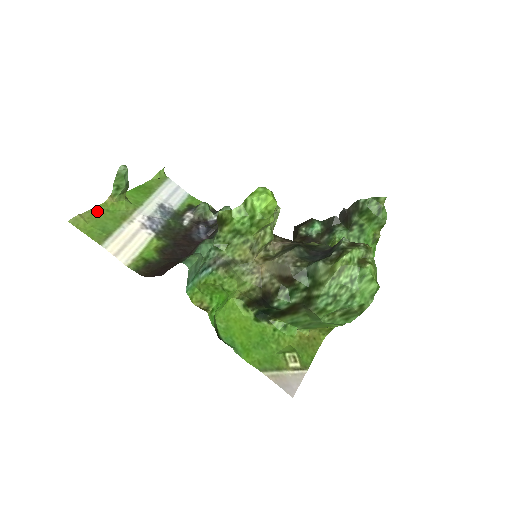
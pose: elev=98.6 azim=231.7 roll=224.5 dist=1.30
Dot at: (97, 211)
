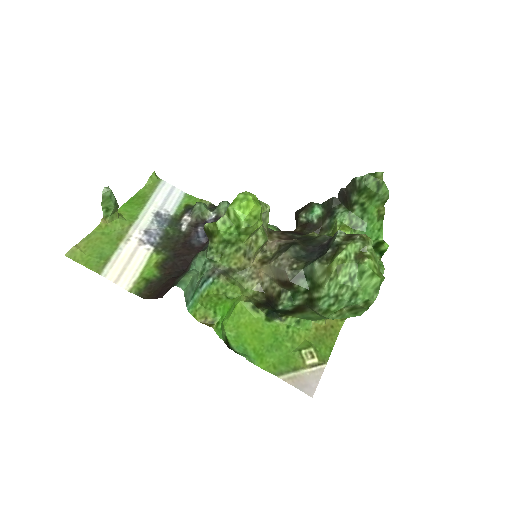
Dot at: (92, 237)
